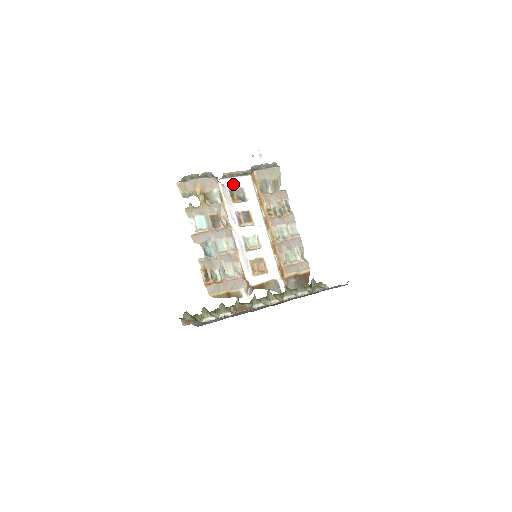
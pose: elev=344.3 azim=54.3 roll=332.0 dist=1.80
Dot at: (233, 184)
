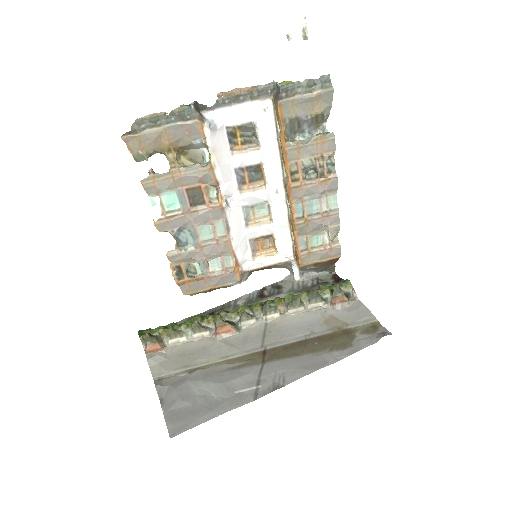
Dot at: (236, 118)
